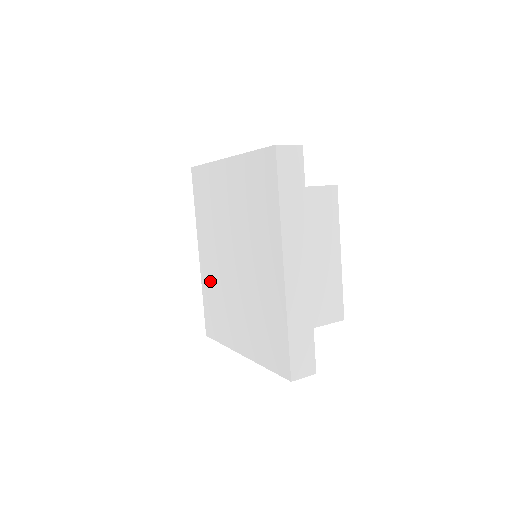
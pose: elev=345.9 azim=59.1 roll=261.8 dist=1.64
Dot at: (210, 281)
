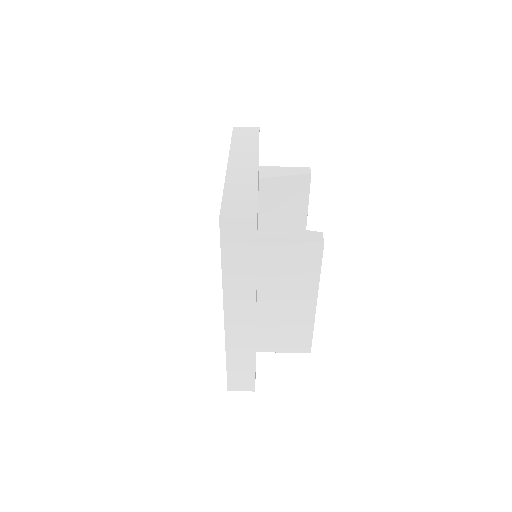
Dot at: occluded
